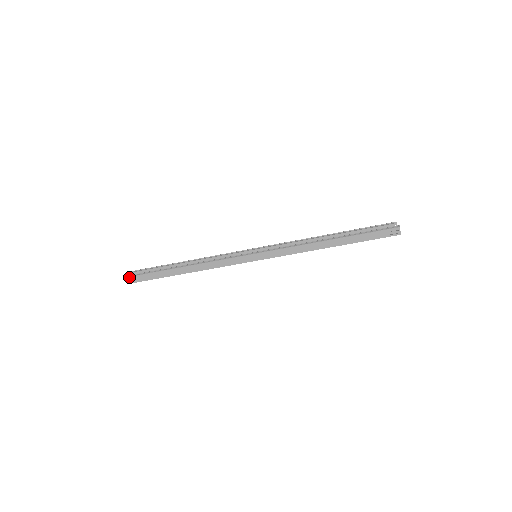
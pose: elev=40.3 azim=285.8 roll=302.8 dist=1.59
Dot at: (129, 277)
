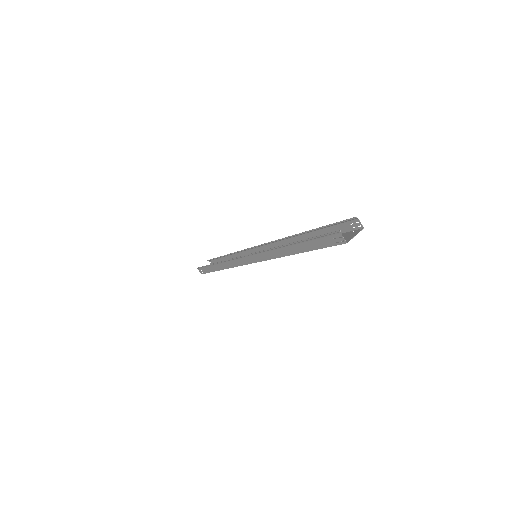
Dot at: (199, 269)
